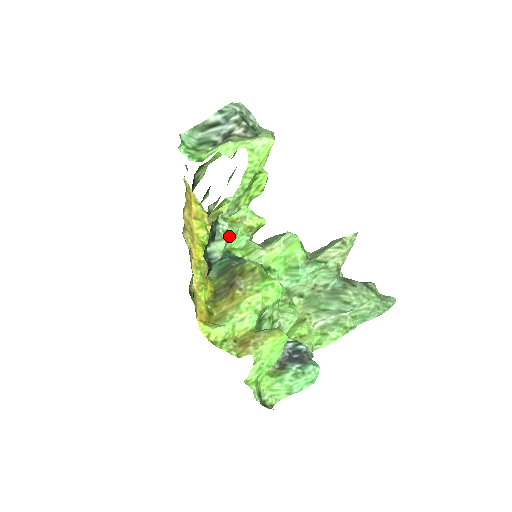
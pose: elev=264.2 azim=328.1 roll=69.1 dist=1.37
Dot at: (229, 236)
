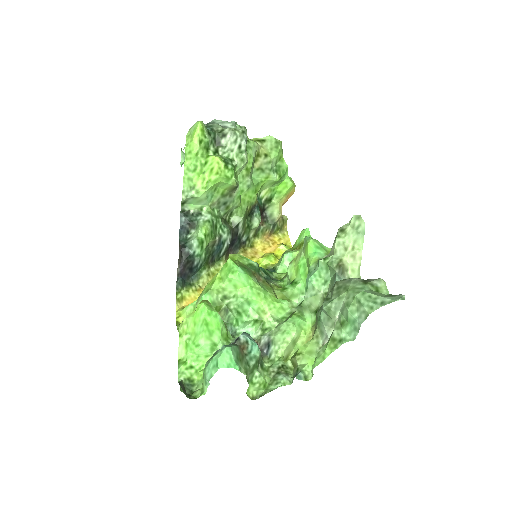
Dot at: (281, 260)
